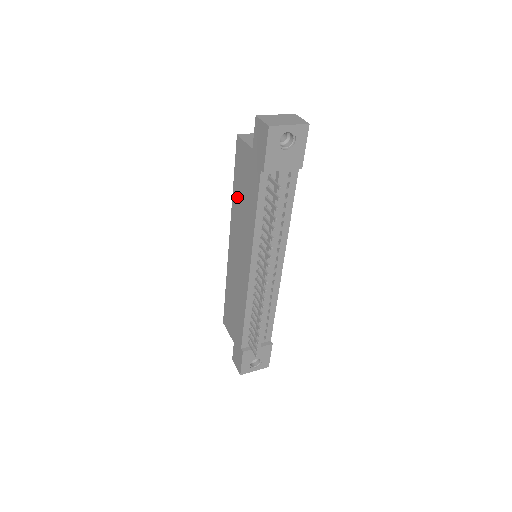
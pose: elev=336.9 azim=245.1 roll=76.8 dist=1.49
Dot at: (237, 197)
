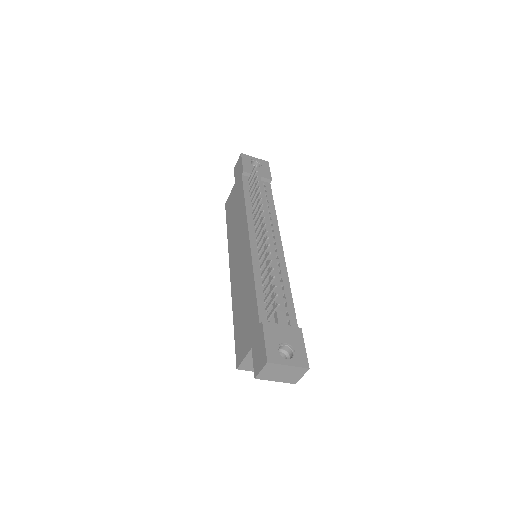
Dot at: (231, 228)
